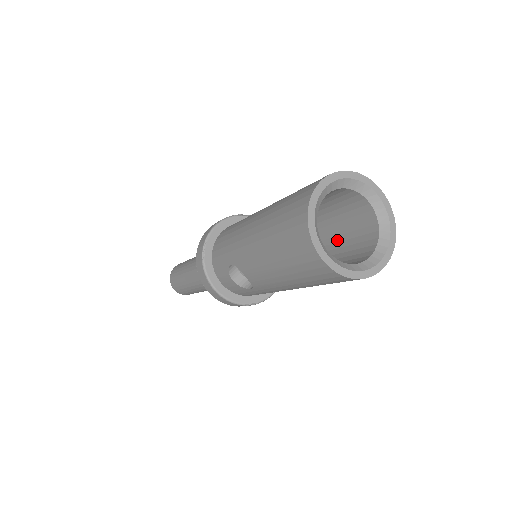
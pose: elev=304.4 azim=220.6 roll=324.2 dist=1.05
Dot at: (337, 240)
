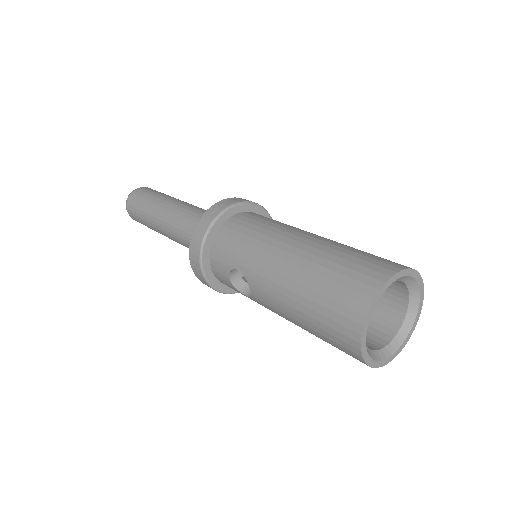
Dot at: occluded
